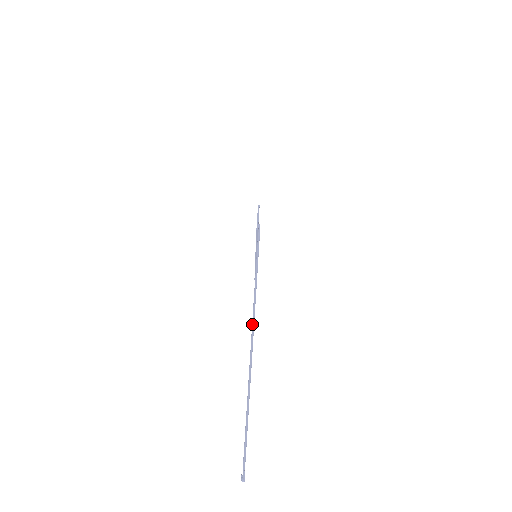
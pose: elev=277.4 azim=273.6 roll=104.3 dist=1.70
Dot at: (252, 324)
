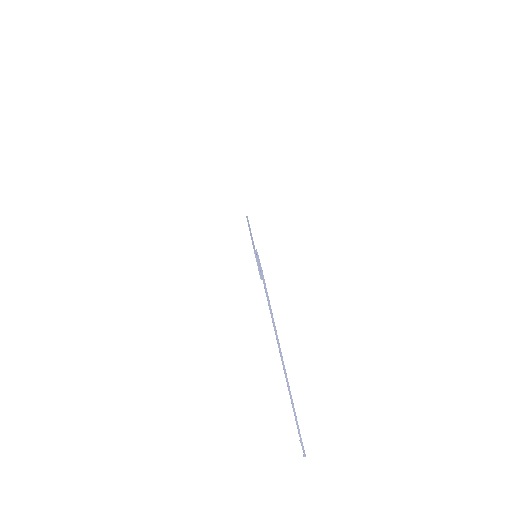
Dot at: (280, 354)
